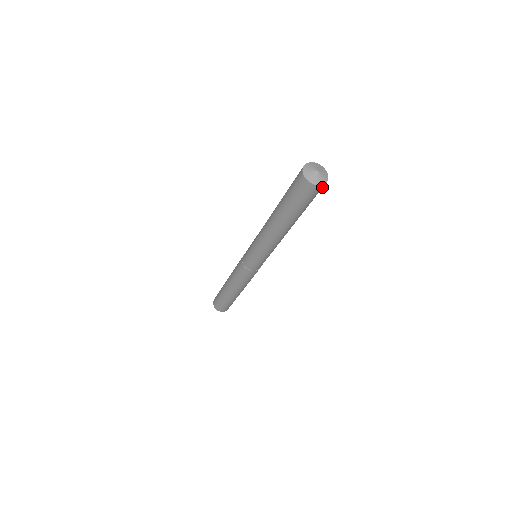
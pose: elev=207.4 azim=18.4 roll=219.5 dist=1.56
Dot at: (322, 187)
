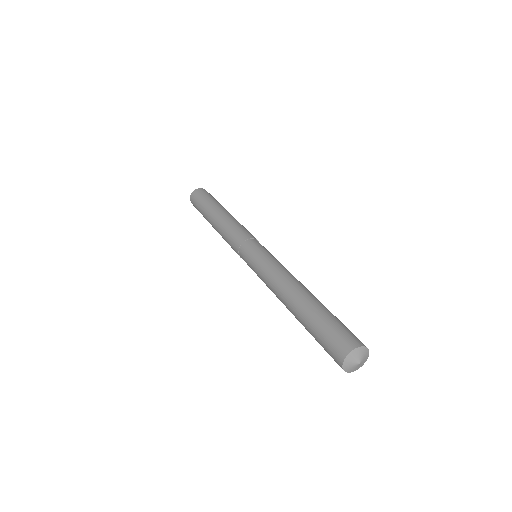
Dot at: occluded
